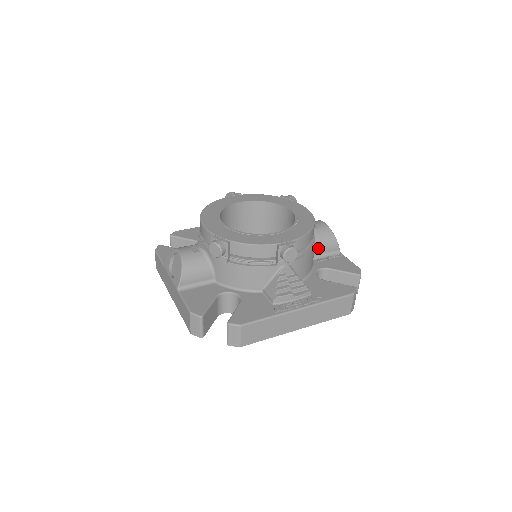
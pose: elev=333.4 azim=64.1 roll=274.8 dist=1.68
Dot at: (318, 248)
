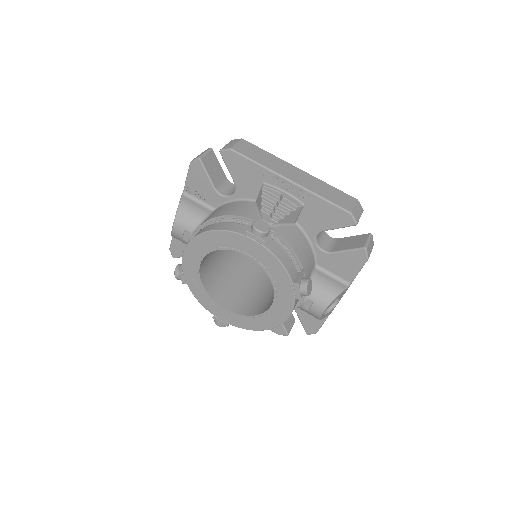
Dot at: occluded
